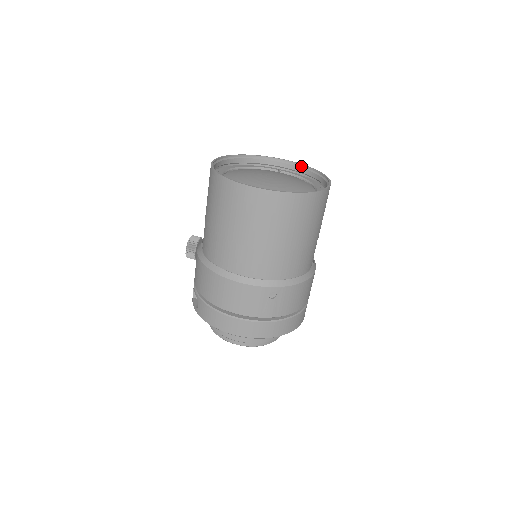
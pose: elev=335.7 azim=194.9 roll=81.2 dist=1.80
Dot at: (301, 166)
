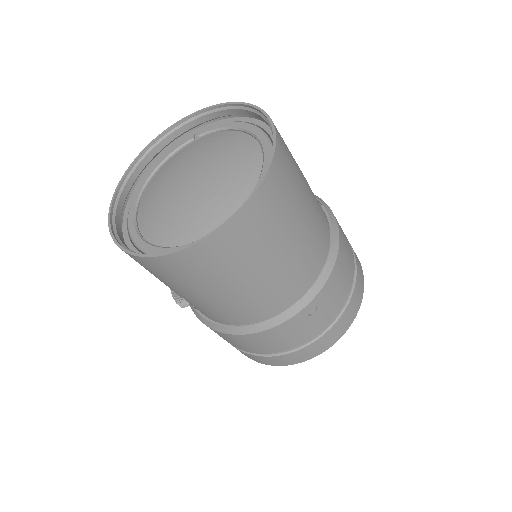
Dot at: (216, 109)
